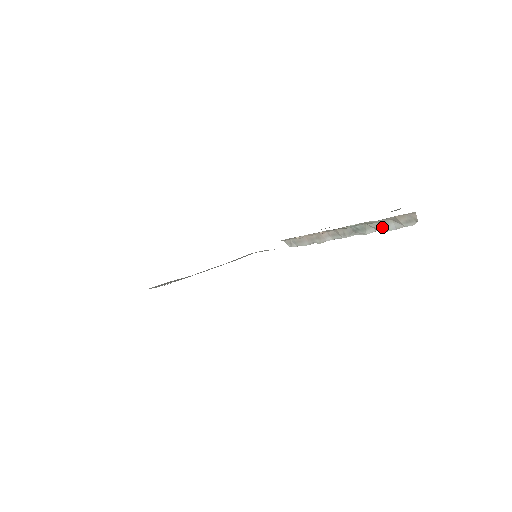
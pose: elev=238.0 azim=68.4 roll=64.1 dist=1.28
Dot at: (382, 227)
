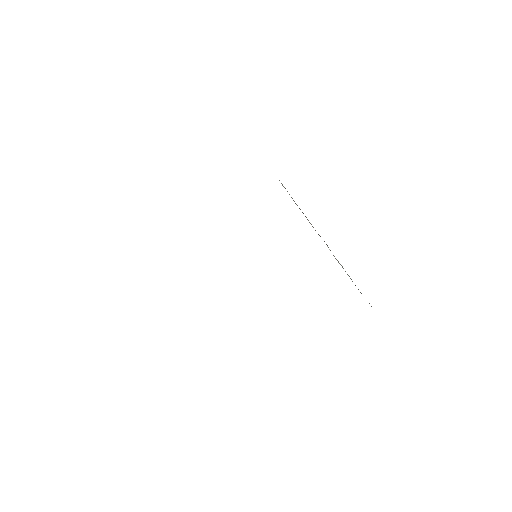
Dot at: occluded
